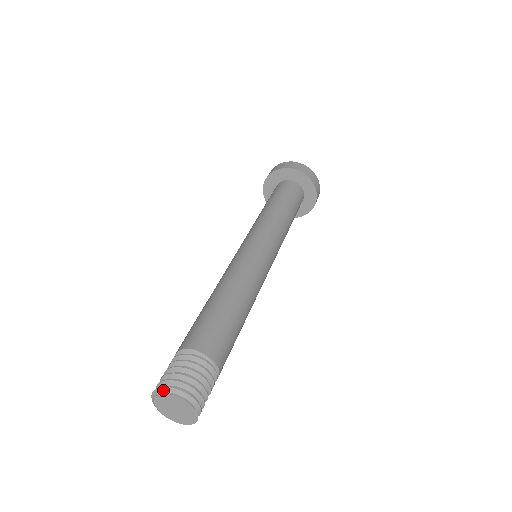
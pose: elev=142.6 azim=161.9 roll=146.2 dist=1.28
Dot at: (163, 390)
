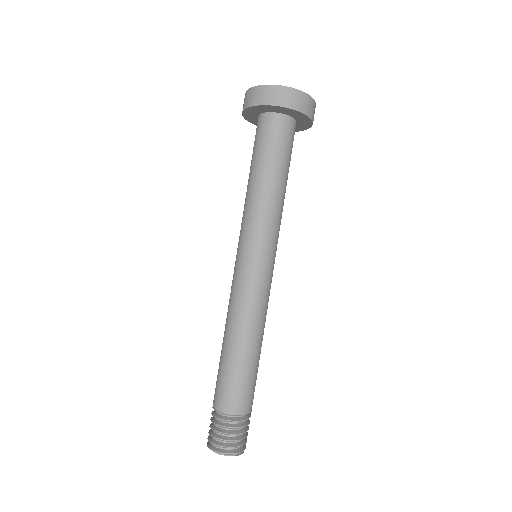
Dot at: (229, 455)
